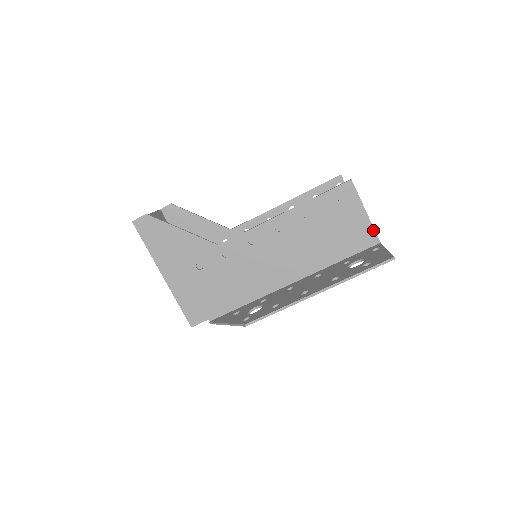
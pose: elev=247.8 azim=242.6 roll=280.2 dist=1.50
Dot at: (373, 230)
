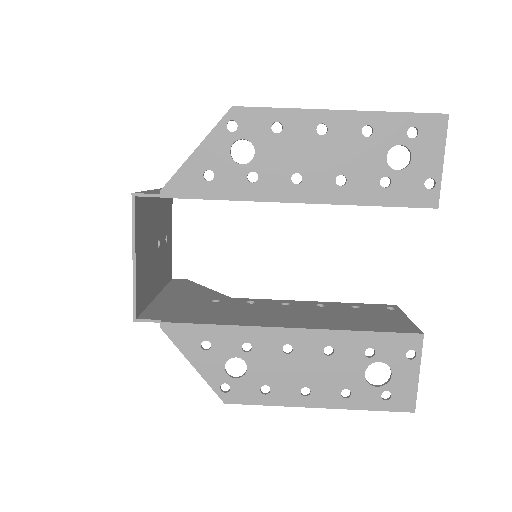
Dot at: occluded
